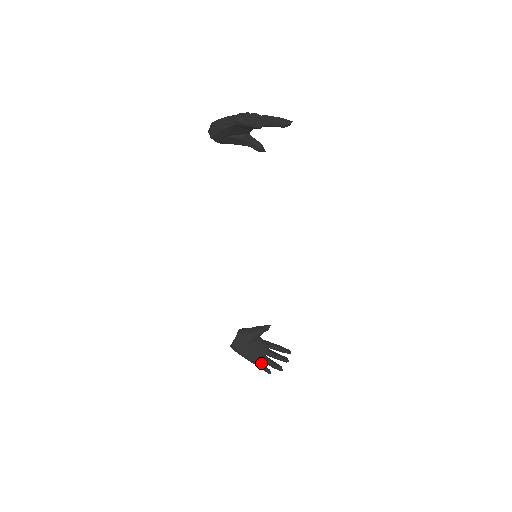
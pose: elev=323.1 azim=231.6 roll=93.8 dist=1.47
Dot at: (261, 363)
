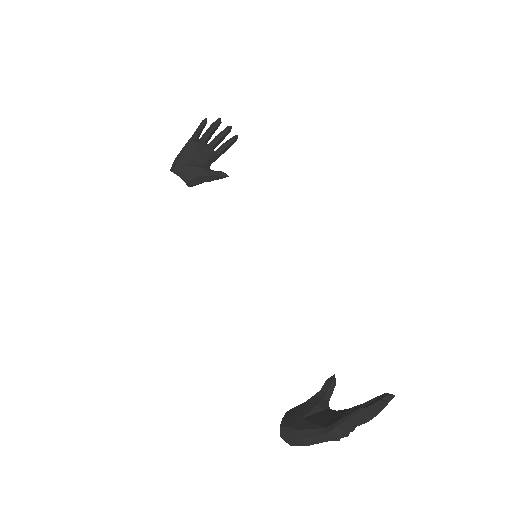
Dot at: (344, 417)
